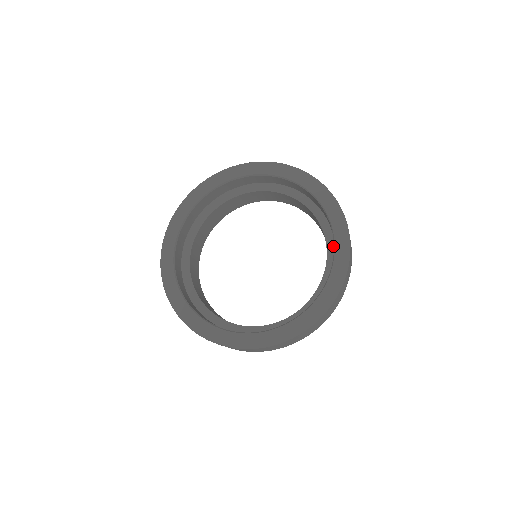
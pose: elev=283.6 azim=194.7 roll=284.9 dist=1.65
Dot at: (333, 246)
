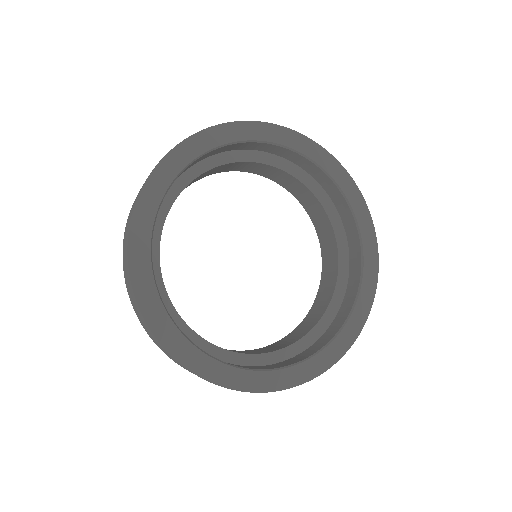
Dot at: (295, 168)
